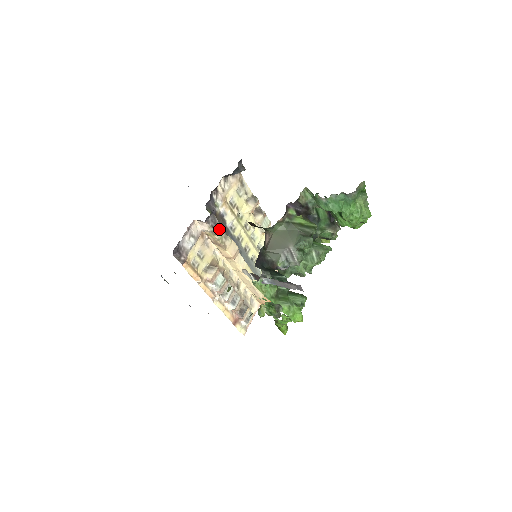
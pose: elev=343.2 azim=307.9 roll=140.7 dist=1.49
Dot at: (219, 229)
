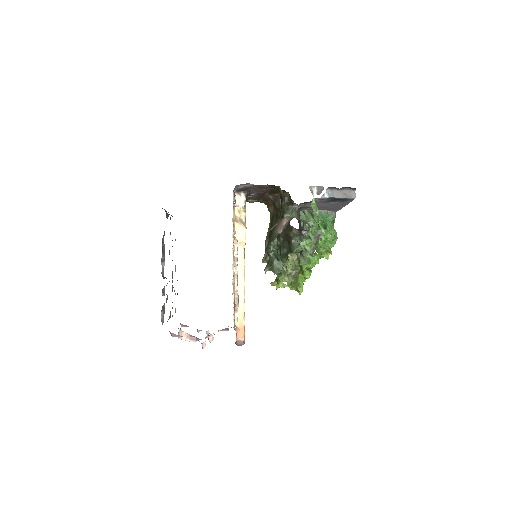
Dot at: occluded
